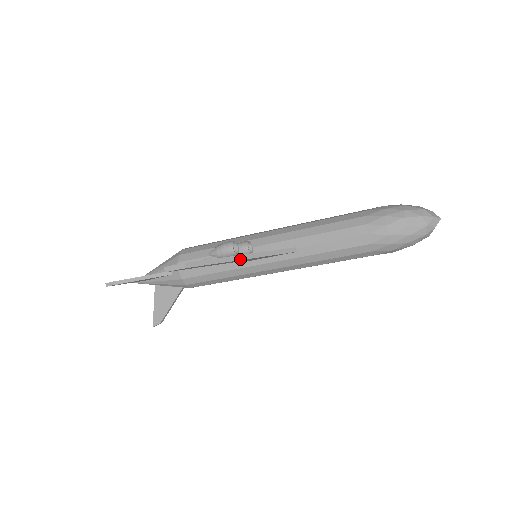
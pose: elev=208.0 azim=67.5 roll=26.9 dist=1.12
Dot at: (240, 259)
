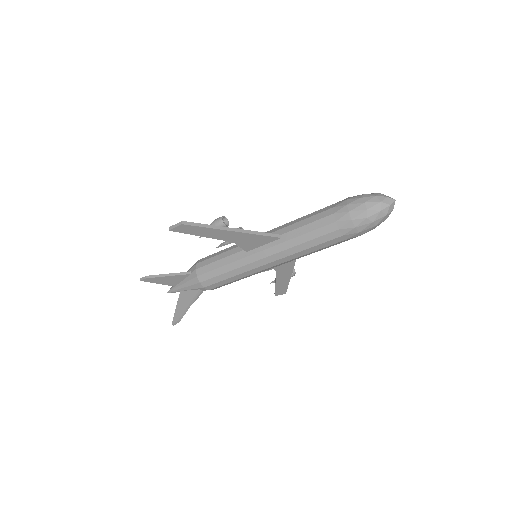
Dot at: (228, 230)
